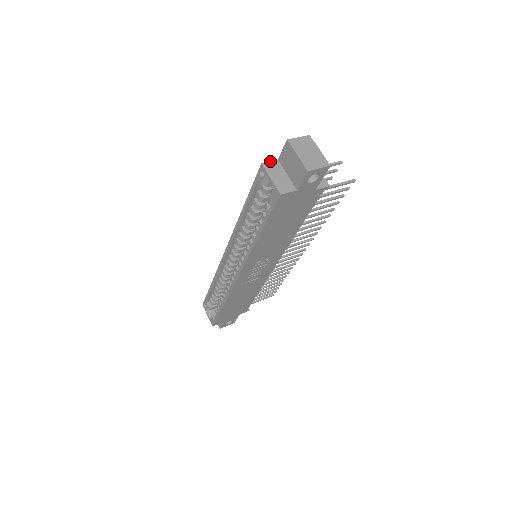
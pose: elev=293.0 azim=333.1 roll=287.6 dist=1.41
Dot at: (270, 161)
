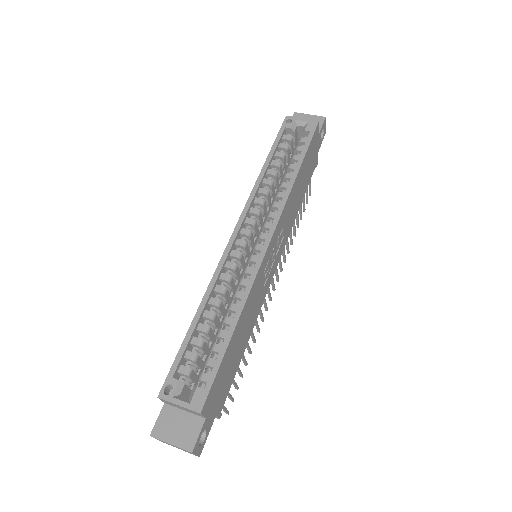
Dot at: occluded
